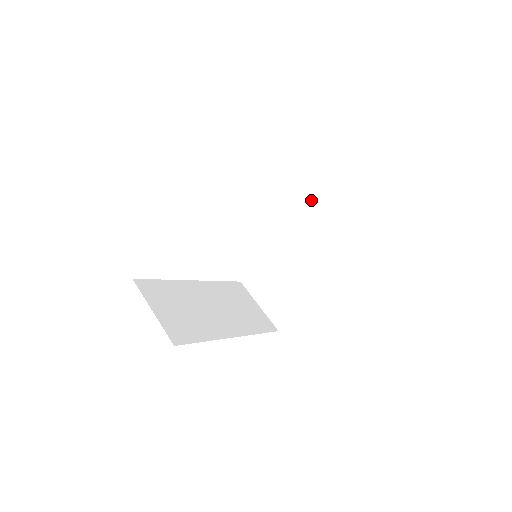
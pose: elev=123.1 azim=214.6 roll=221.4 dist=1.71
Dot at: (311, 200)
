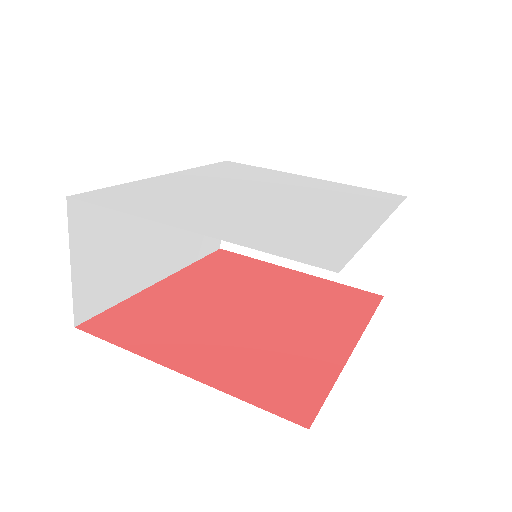
Dot at: occluded
